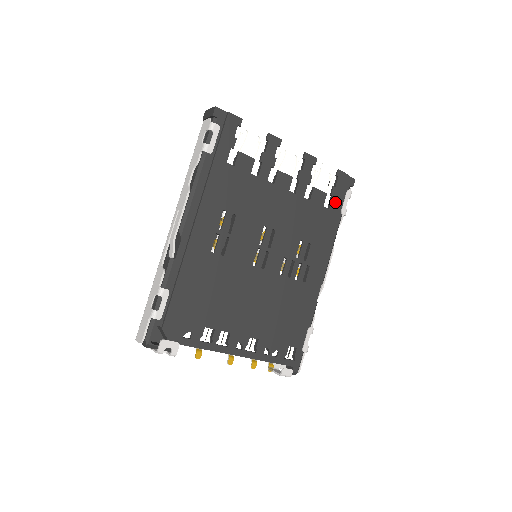
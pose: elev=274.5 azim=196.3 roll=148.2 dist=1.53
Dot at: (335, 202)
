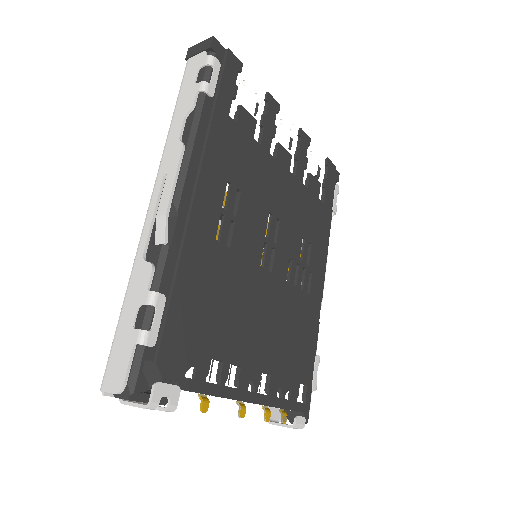
Dot at: (327, 196)
